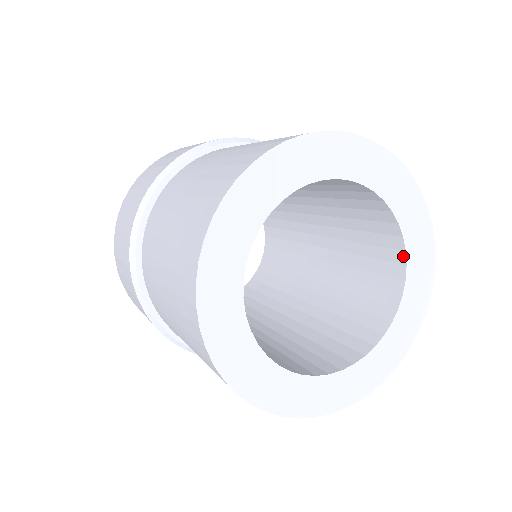
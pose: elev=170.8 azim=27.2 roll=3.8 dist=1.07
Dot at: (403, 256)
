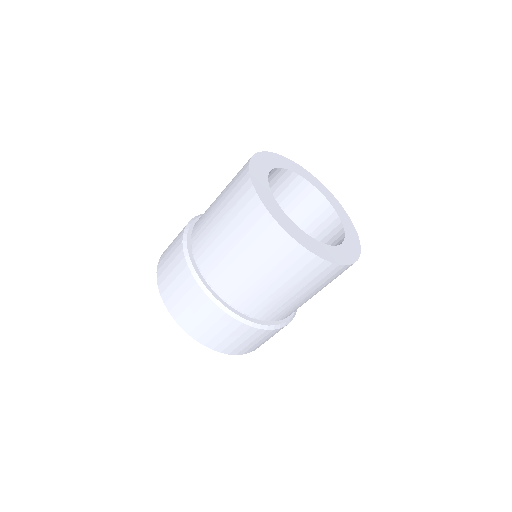
Dot at: (317, 191)
